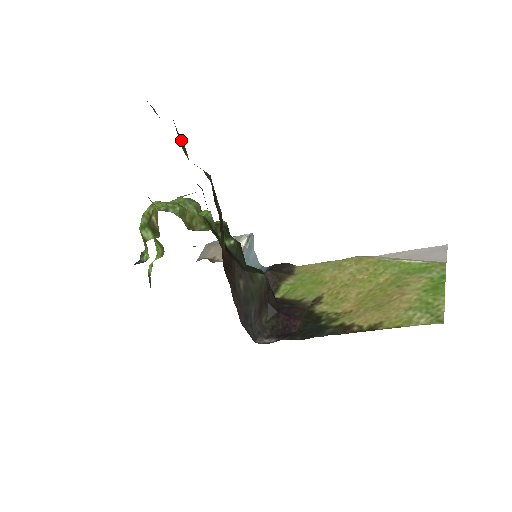
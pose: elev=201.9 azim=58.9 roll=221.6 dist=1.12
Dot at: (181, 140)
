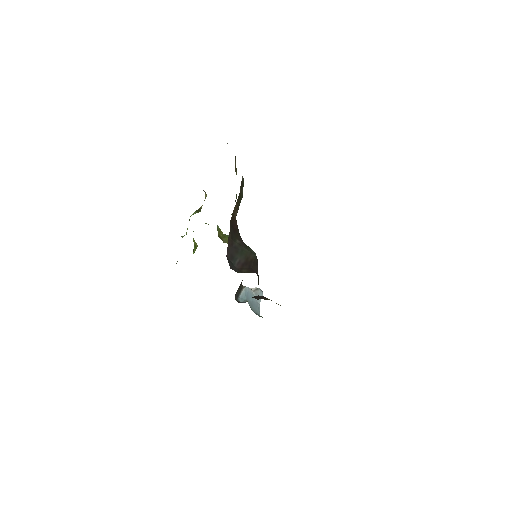
Dot at: occluded
